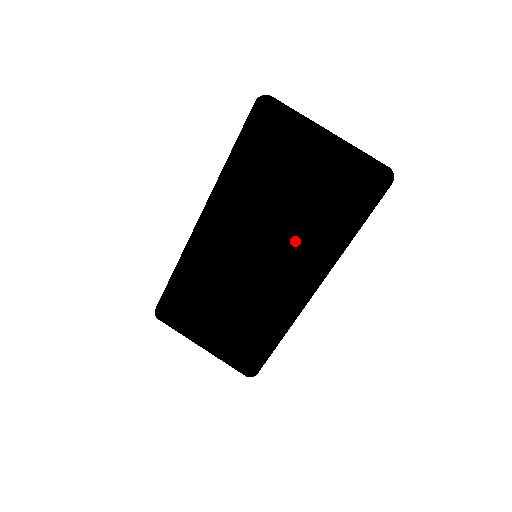
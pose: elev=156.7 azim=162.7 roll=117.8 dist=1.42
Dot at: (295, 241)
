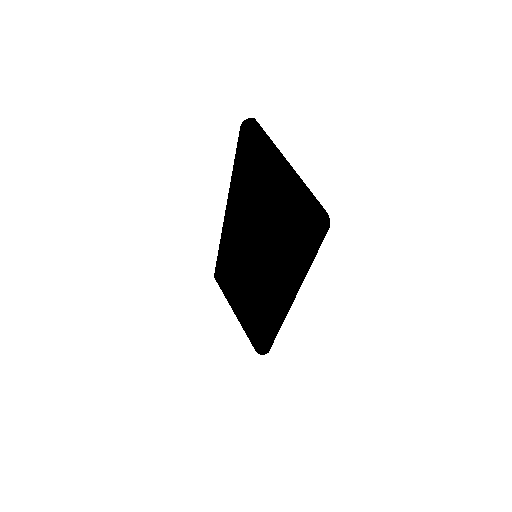
Dot at: (268, 255)
